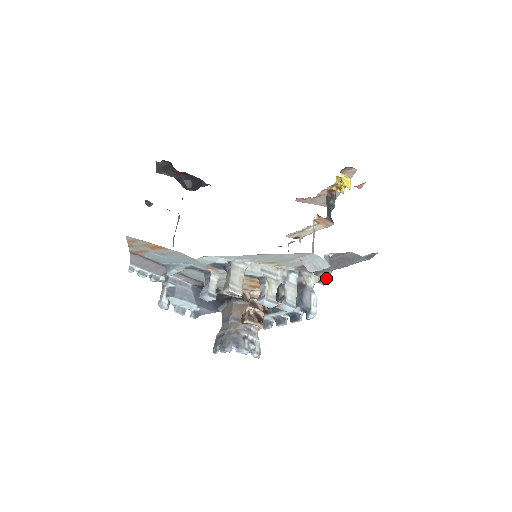
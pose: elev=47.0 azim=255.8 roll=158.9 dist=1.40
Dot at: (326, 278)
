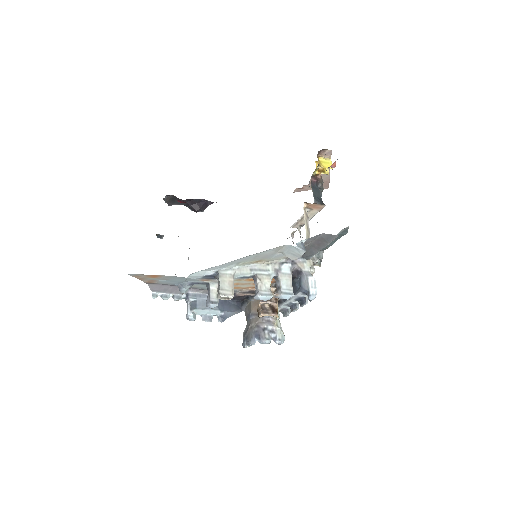
Dot at: (320, 259)
